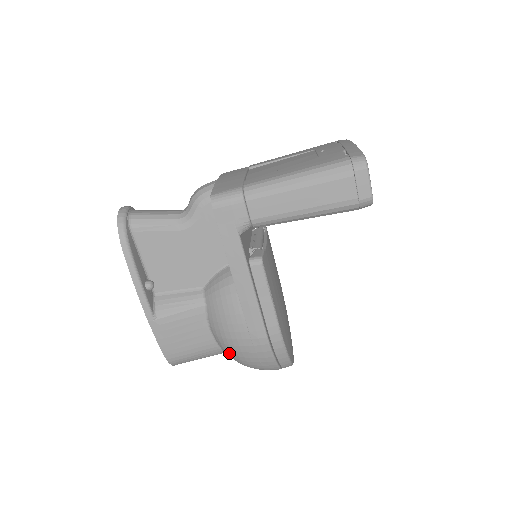
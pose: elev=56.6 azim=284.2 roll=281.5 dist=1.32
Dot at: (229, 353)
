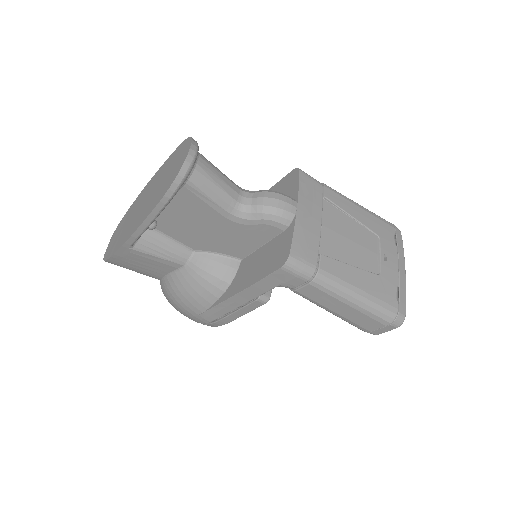
Dot at: (166, 294)
